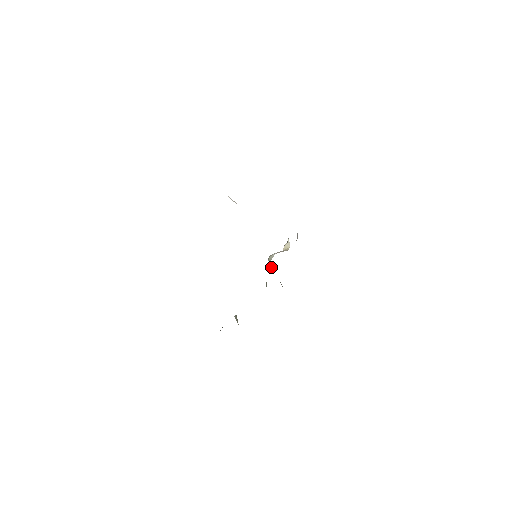
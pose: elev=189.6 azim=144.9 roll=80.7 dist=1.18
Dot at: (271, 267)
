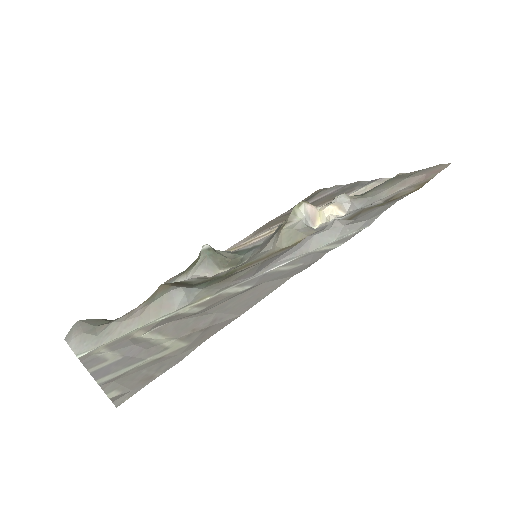
Dot at: (280, 229)
